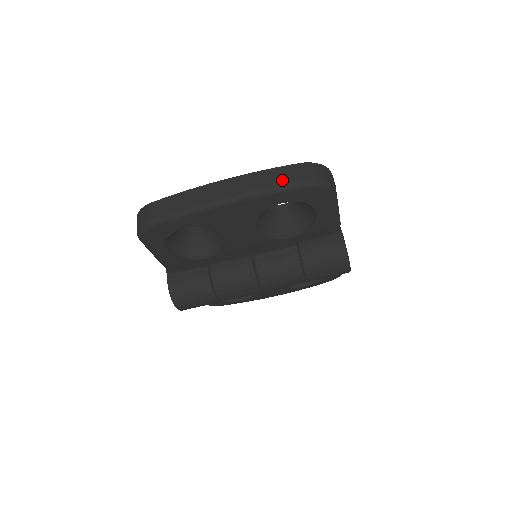
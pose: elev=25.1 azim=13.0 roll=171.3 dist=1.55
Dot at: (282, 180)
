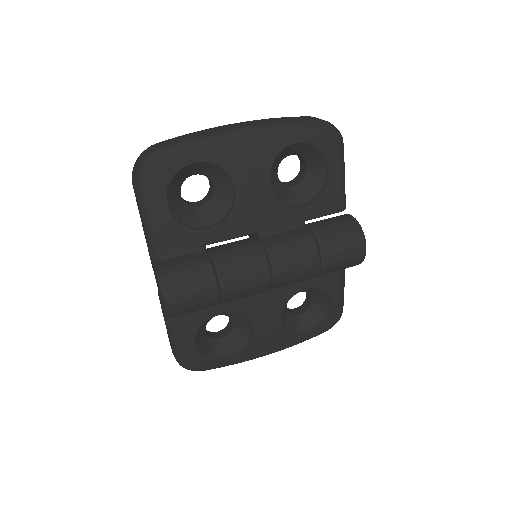
Dot at: (297, 119)
